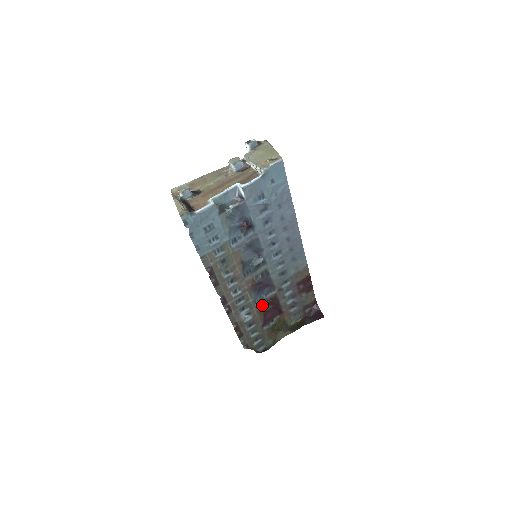
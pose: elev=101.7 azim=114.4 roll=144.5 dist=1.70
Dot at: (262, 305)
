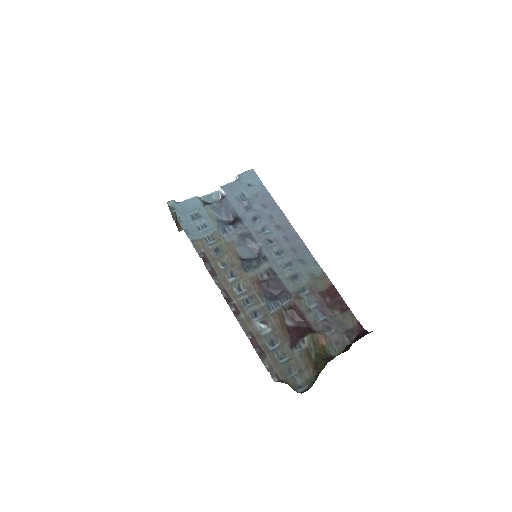
Dot at: (280, 314)
